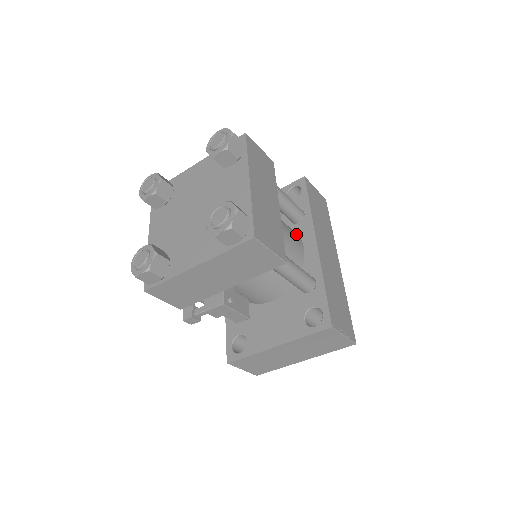
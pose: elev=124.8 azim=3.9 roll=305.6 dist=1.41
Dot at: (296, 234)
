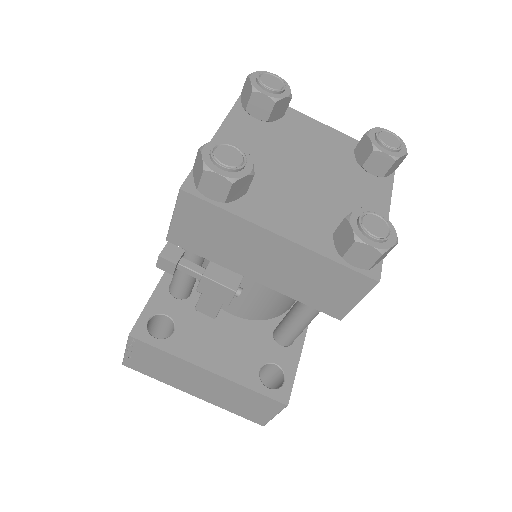
Dot at: occluded
